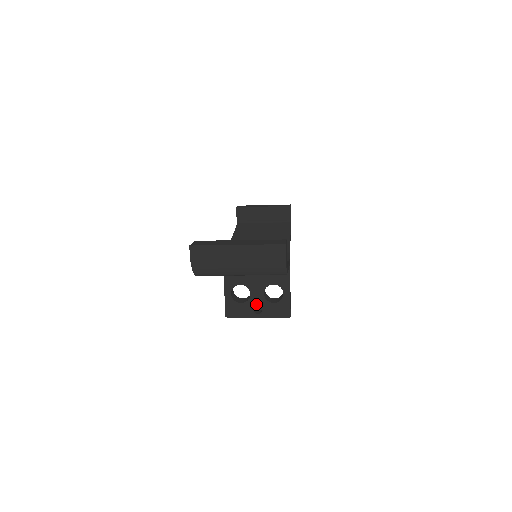
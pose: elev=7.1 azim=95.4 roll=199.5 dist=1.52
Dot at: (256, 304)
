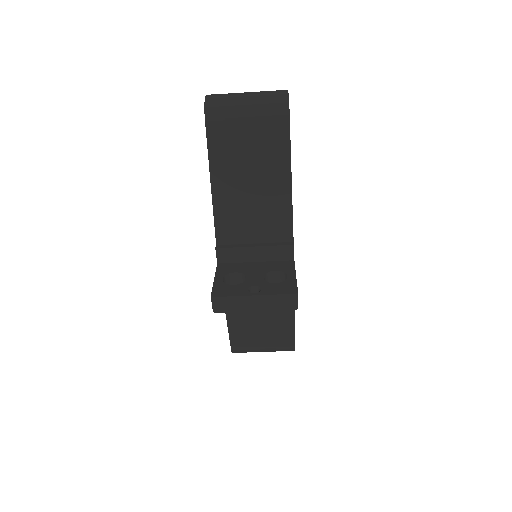
Dot at: (253, 285)
